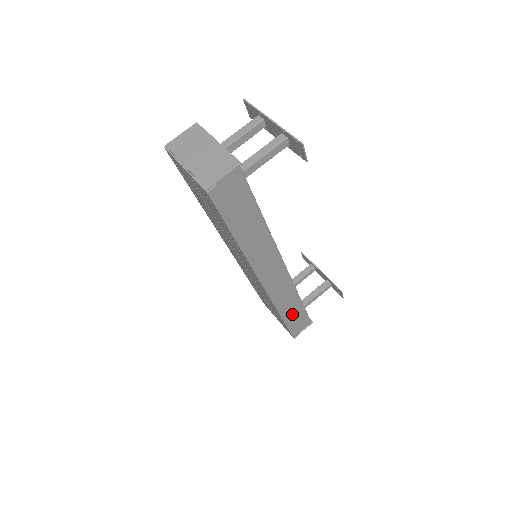
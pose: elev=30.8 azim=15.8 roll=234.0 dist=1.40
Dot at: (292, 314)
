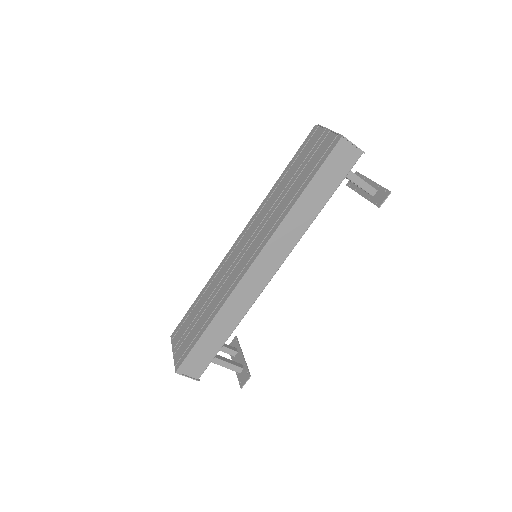
Dot at: (211, 338)
